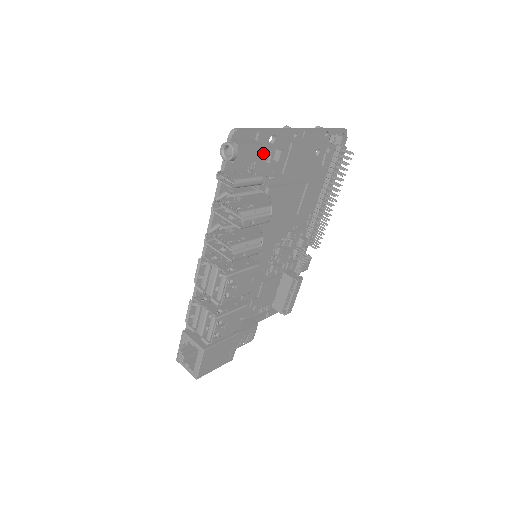
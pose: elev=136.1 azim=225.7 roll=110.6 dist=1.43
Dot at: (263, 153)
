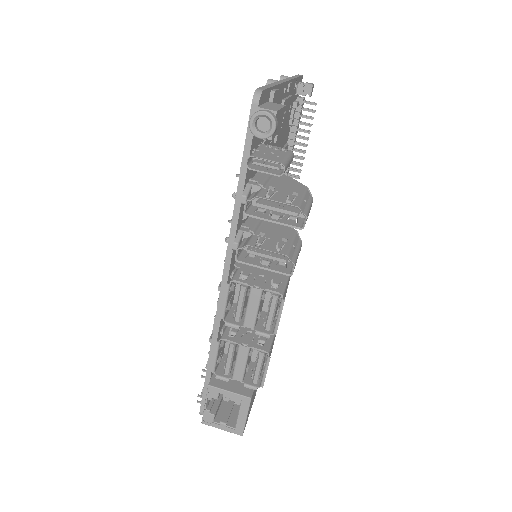
Dot at: occluded
